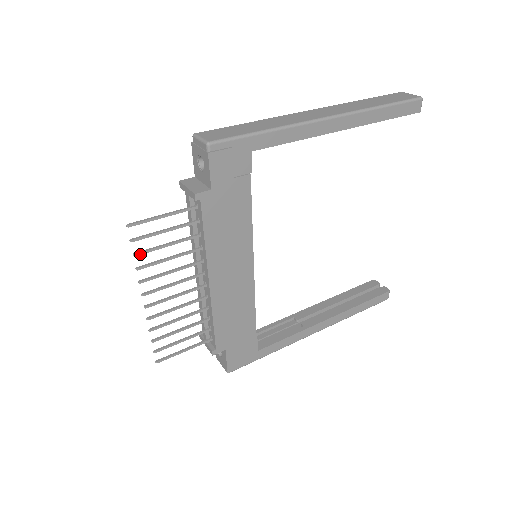
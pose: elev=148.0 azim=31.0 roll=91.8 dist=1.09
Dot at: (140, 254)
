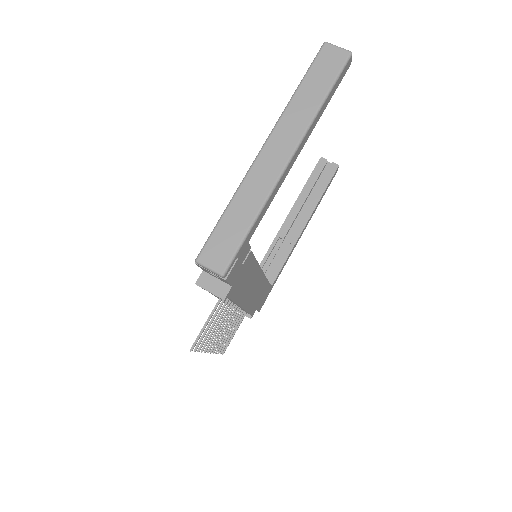
Dot at: (201, 347)
